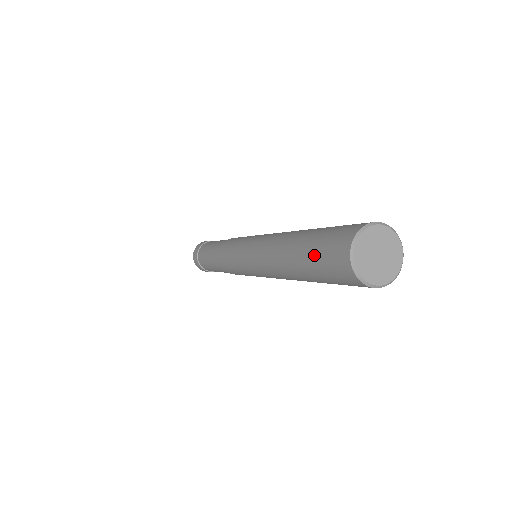
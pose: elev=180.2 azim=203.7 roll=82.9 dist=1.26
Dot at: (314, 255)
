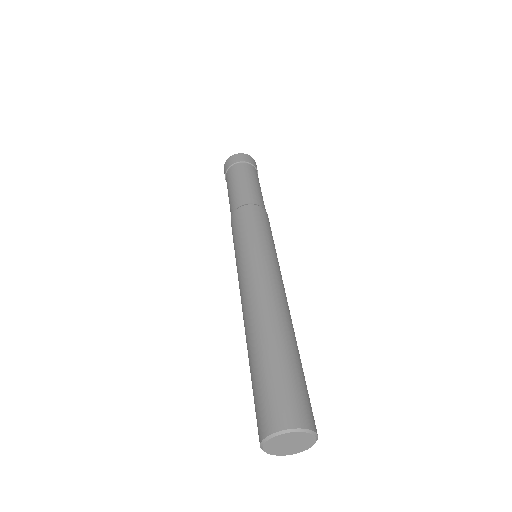
Dot at: (259, 382)
